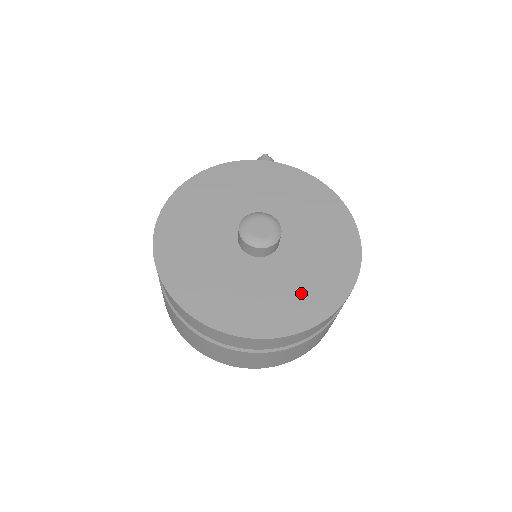
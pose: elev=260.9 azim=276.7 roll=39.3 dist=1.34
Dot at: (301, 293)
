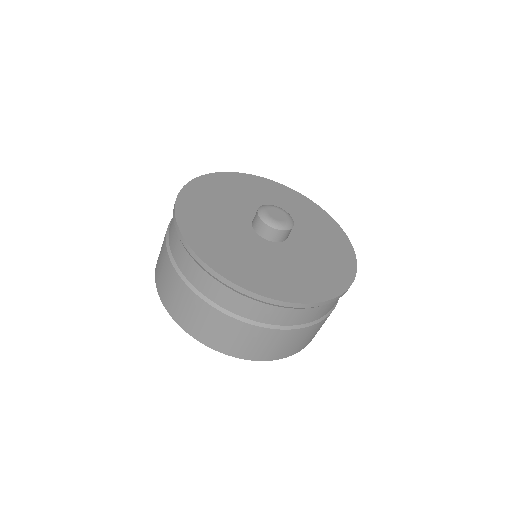
Dot at: (304, 276)
